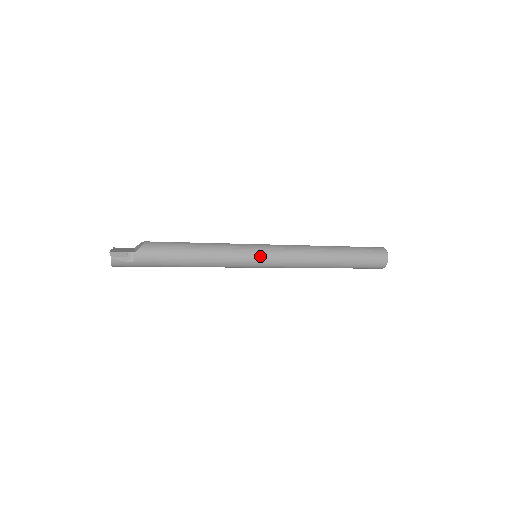
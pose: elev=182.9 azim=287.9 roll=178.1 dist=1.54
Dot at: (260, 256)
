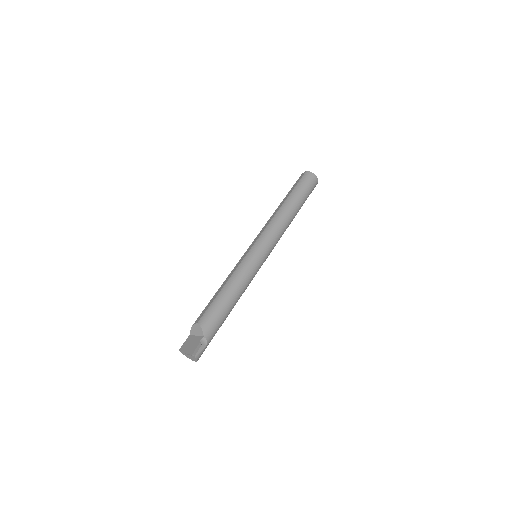
Dot at: (262, 254)
